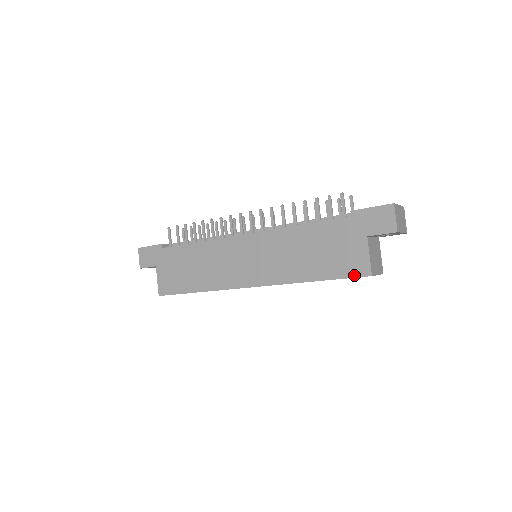
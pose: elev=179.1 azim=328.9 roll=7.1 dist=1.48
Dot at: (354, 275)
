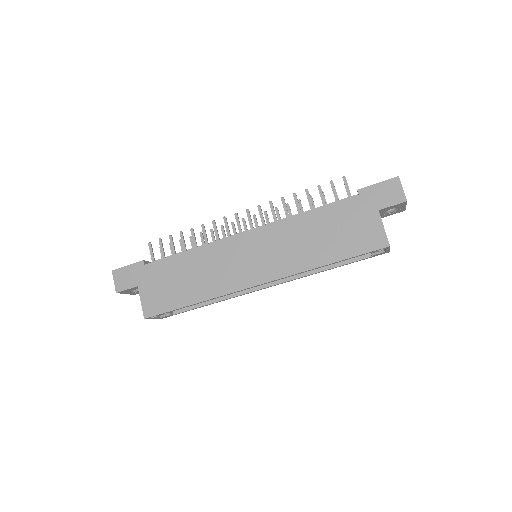
Dot at: (372, 249)
